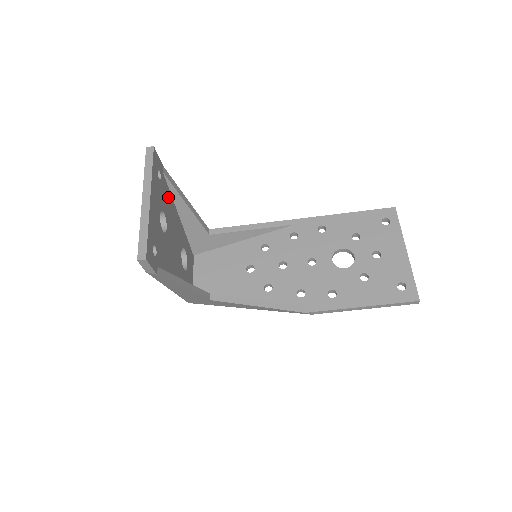
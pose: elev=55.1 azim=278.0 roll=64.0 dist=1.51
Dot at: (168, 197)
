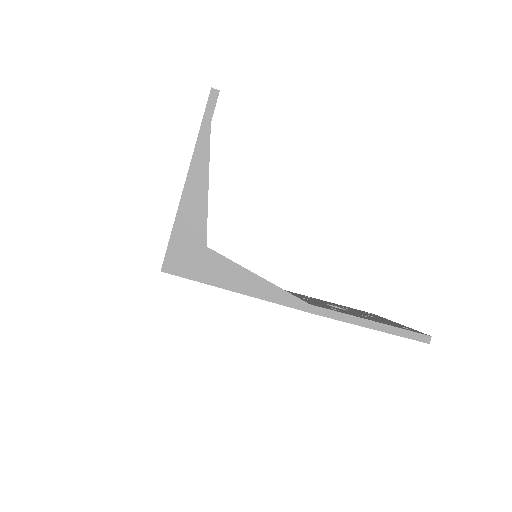
Dot at: occluded
